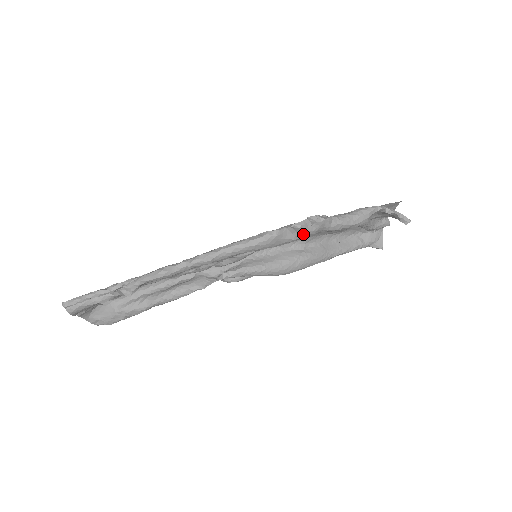
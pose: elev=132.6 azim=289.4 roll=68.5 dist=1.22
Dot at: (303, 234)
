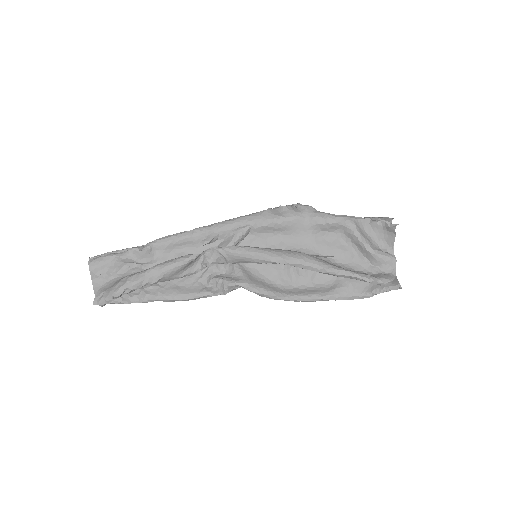
Dot at: (290, 213)
